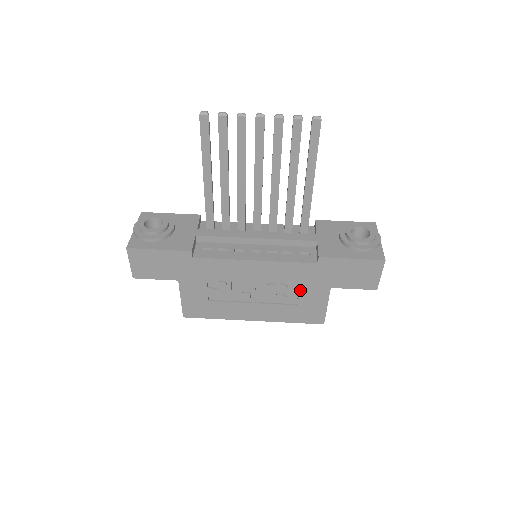
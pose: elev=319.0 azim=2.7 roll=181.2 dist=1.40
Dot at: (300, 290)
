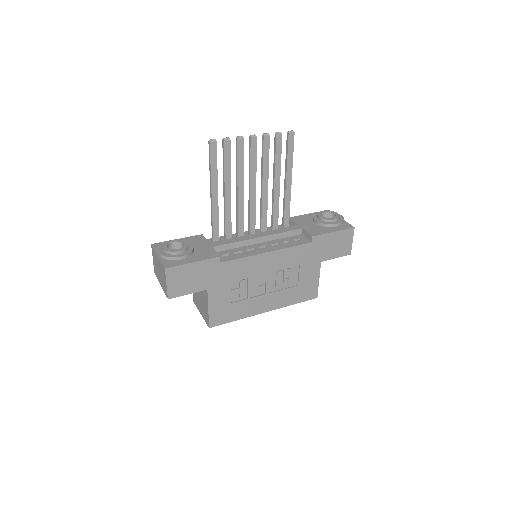
Dot at: (300, 270)
